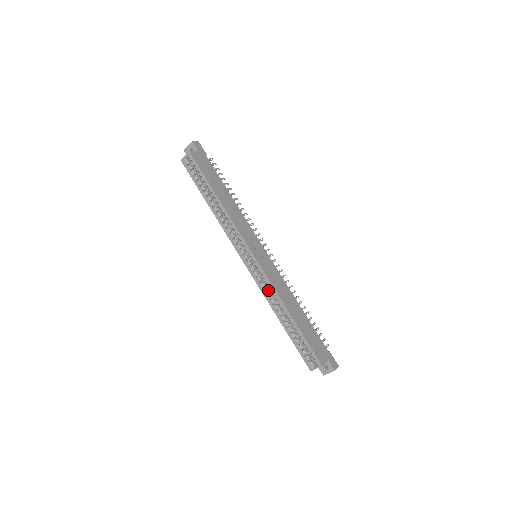
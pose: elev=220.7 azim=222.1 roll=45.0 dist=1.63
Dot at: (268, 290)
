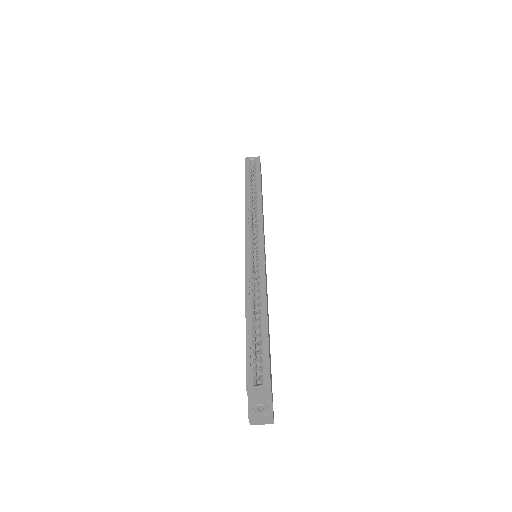
Dot at: occluded
